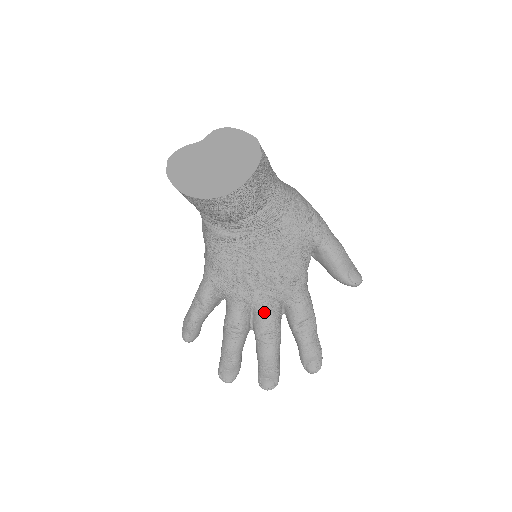
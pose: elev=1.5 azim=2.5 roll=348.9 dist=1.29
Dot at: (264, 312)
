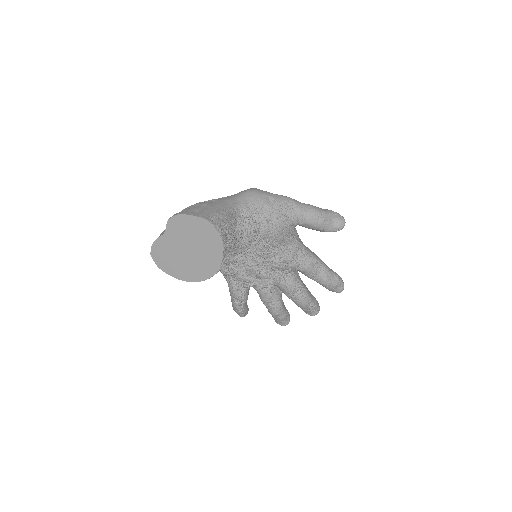
Dot at: (285, 285)
